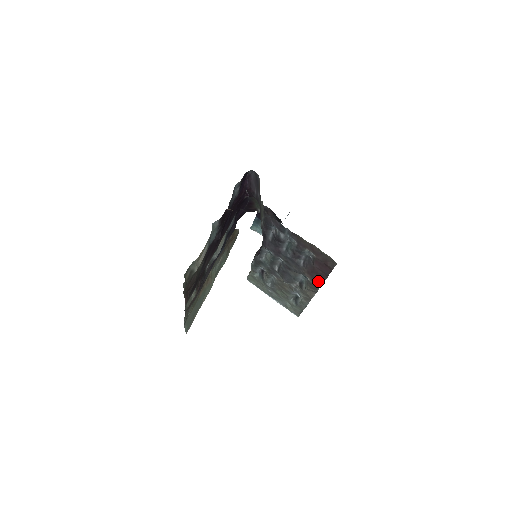
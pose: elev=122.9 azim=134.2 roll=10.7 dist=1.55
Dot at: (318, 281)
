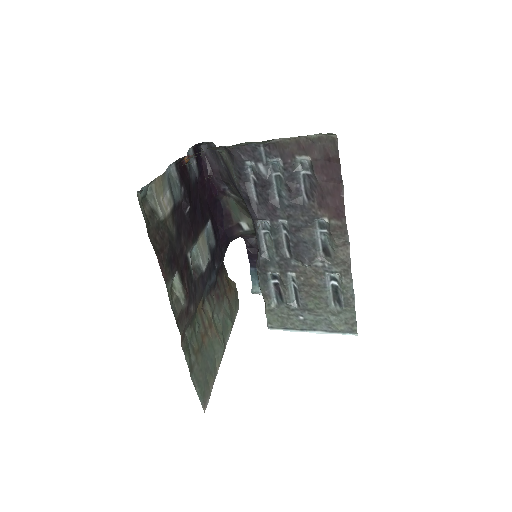
Dot at: (337, 208)
